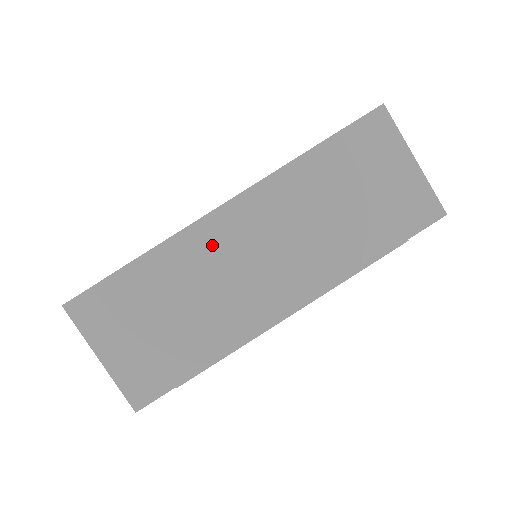
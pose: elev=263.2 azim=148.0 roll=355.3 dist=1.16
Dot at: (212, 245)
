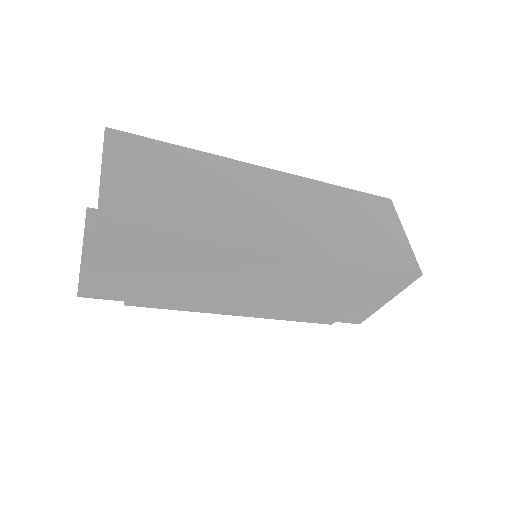
Dot at: (249, 267)
